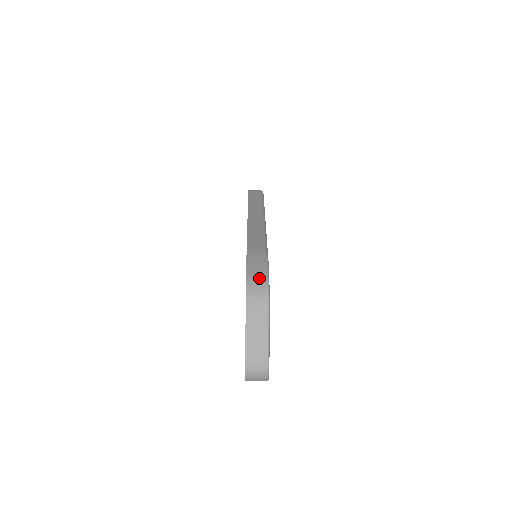
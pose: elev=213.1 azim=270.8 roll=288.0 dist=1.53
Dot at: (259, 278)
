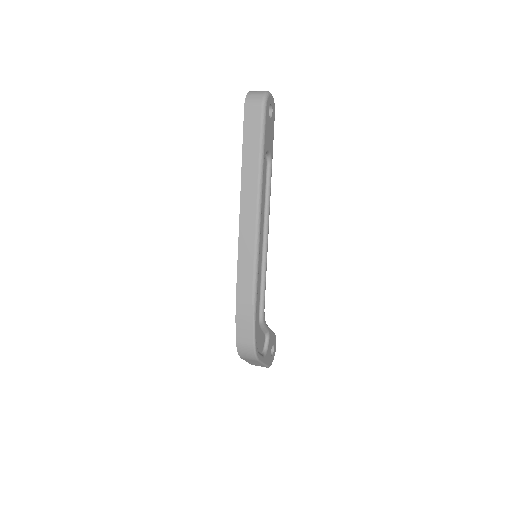
Dot at: (247, 346)
